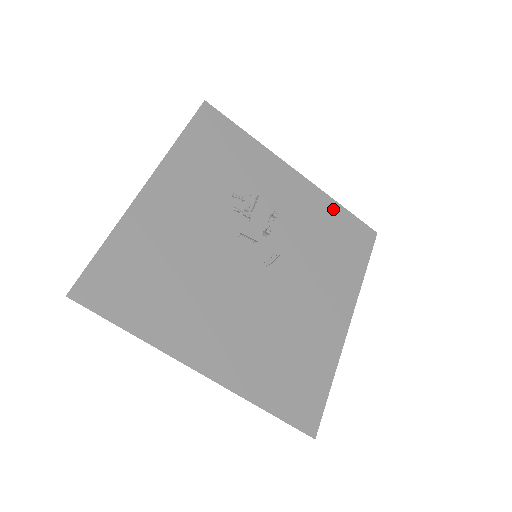
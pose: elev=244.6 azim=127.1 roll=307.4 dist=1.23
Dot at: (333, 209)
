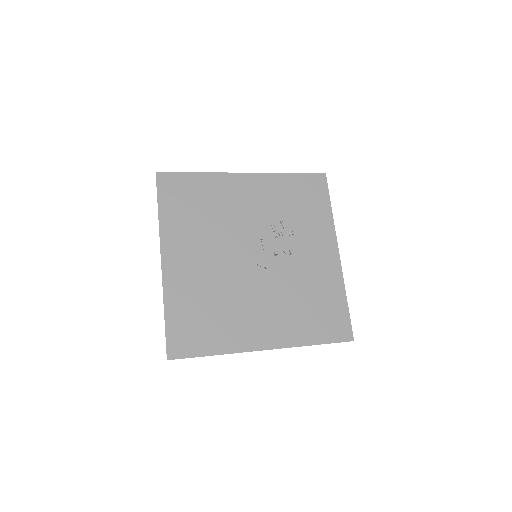
Dot at: (338, 294)
